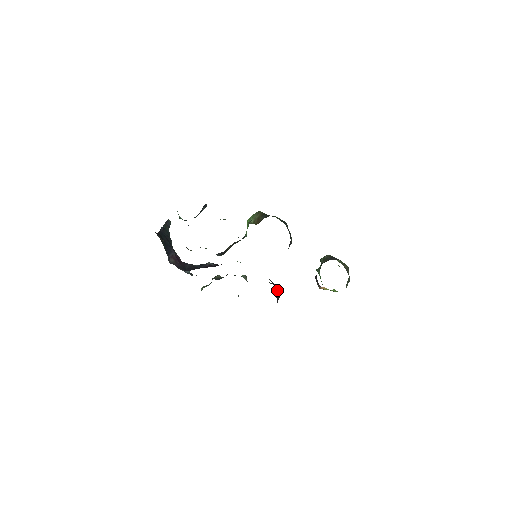
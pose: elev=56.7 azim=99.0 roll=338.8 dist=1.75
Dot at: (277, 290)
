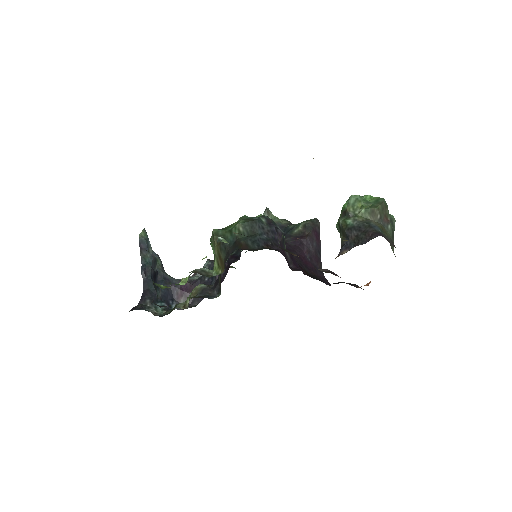
Dot at: (311, 244)
